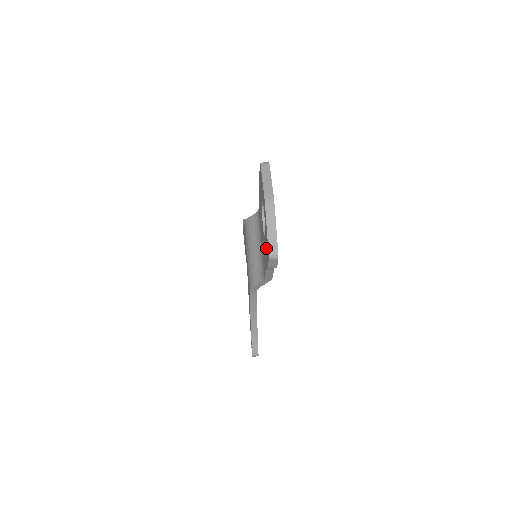
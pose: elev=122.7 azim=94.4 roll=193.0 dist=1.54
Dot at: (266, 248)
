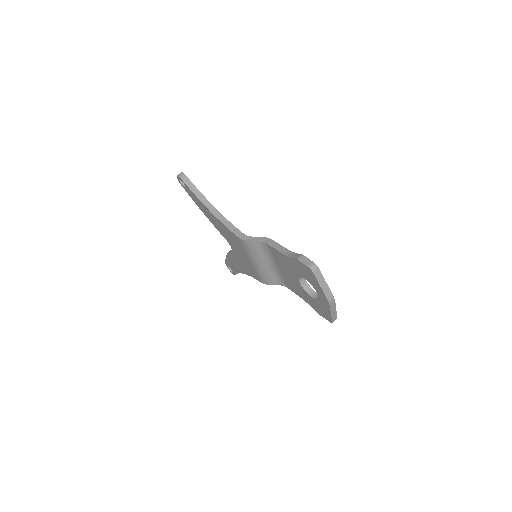
Dot at: (319, 308)
